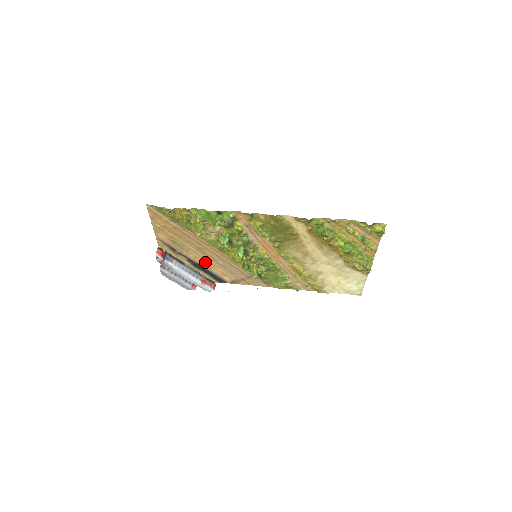
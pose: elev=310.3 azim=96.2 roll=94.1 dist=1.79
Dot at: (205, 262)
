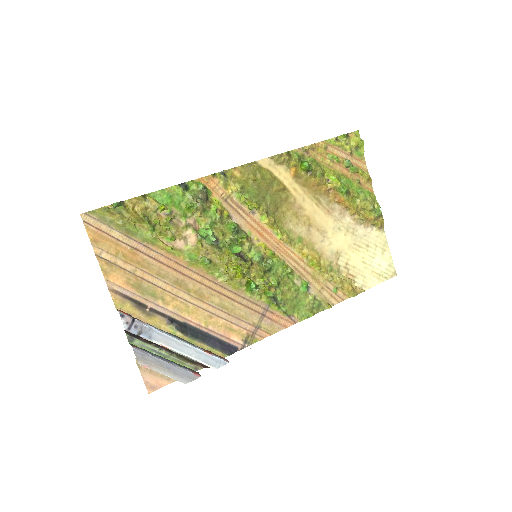
Dot at: (194, 313)
